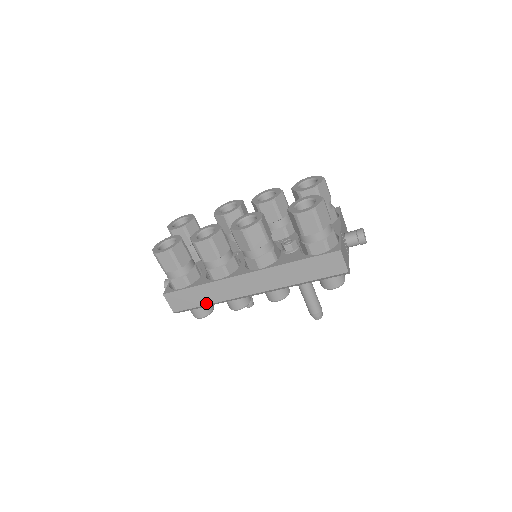
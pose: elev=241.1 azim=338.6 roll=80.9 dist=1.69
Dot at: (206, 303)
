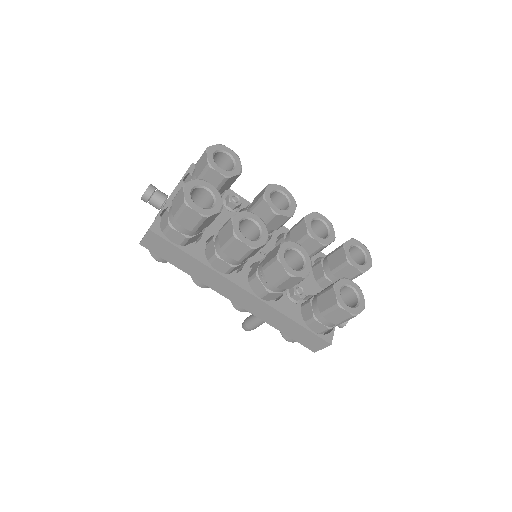
Dot at: (181, 268)
